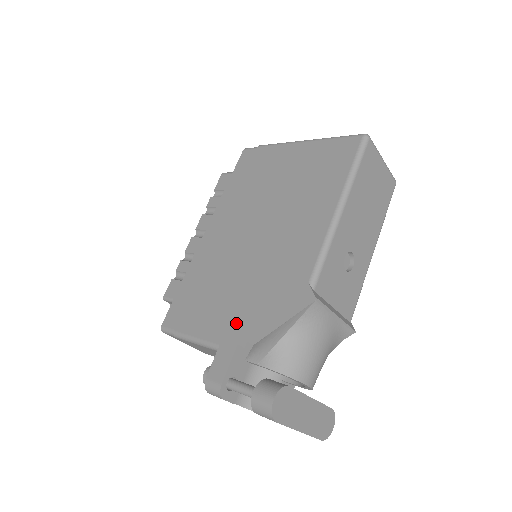
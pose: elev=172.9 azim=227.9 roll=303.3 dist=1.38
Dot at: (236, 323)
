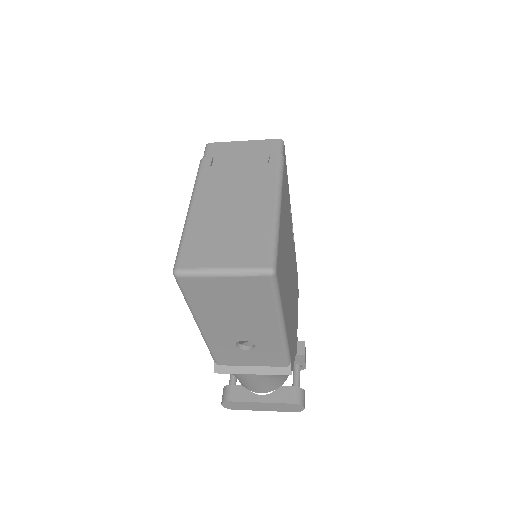
Dot at: occluded
